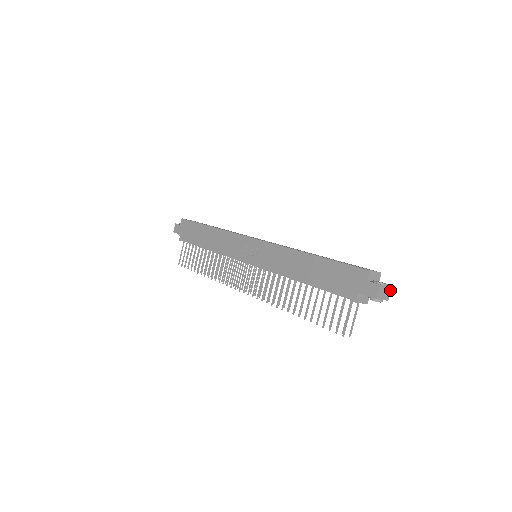
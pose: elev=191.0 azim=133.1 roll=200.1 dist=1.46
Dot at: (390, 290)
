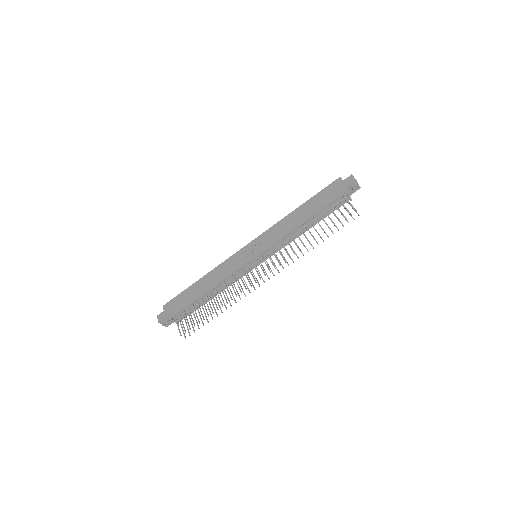
Dot at: occluded
